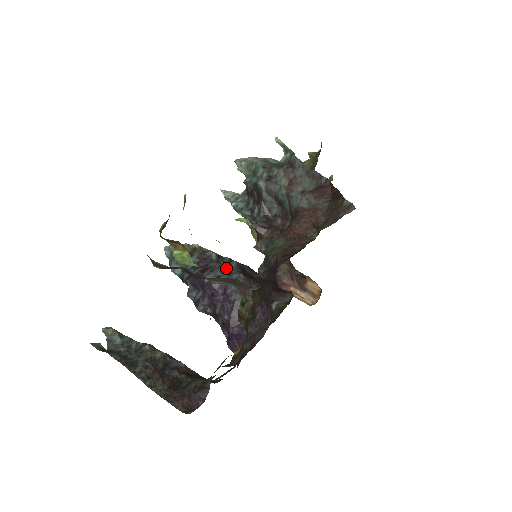
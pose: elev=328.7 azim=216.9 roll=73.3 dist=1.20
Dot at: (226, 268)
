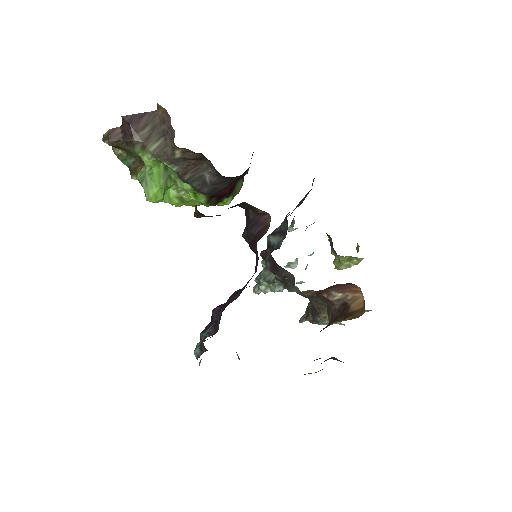
Dot at: occluded
